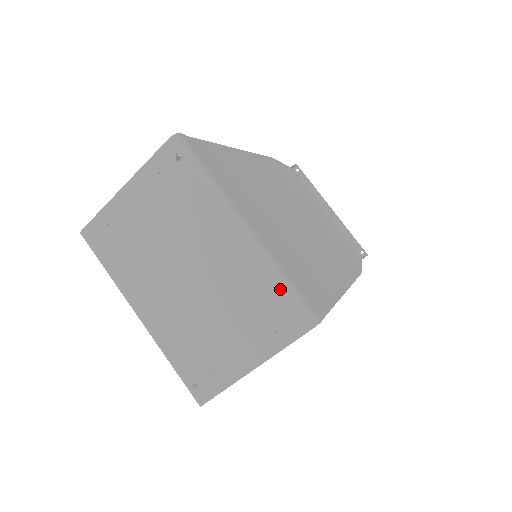
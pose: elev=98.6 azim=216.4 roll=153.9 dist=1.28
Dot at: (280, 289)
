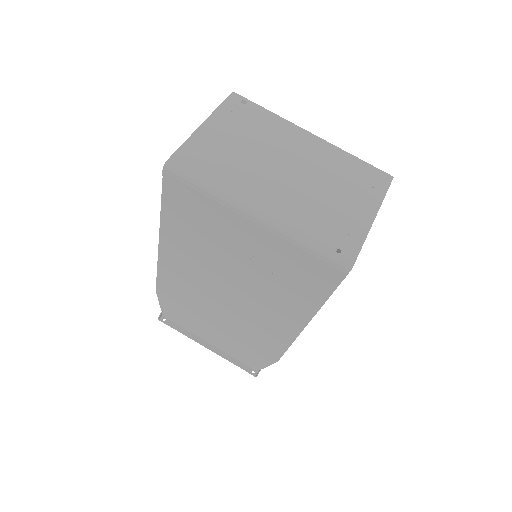
Dot at: (359, 161)
